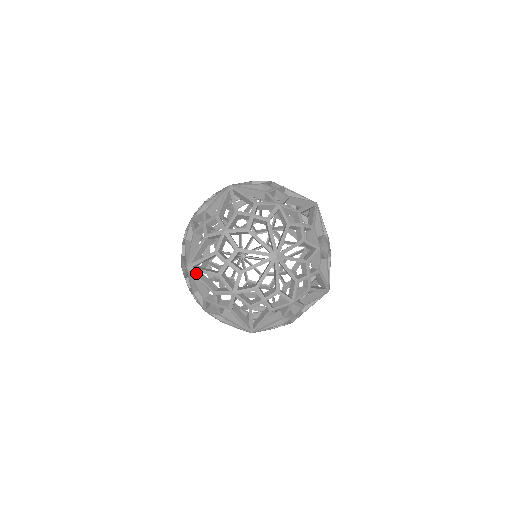
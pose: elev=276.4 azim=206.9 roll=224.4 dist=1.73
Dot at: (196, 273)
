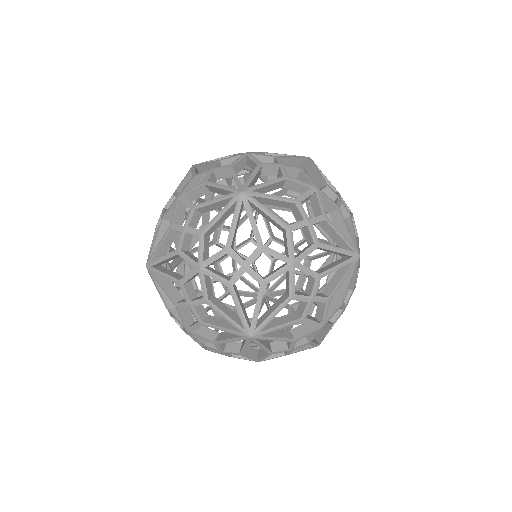
Dot at: (264, 335)
